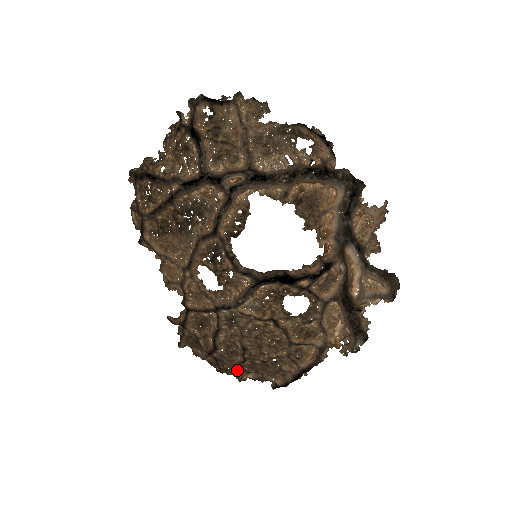
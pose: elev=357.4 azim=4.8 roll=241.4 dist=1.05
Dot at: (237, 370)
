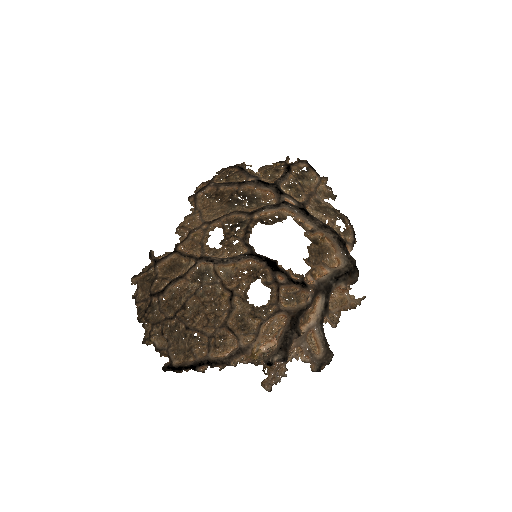
Dot at: (155, 327)
